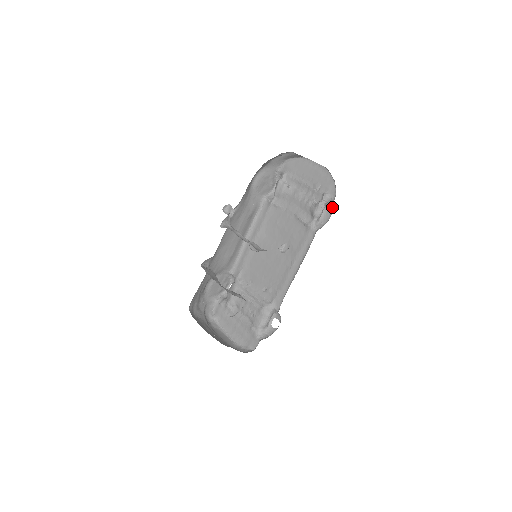
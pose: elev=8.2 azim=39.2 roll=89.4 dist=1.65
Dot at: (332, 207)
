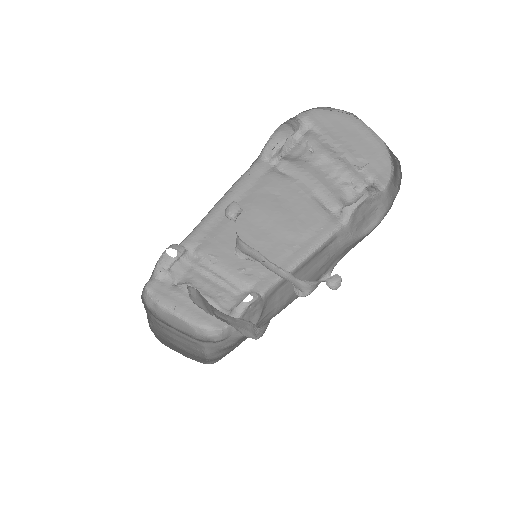
Dot at: (370, 192)
